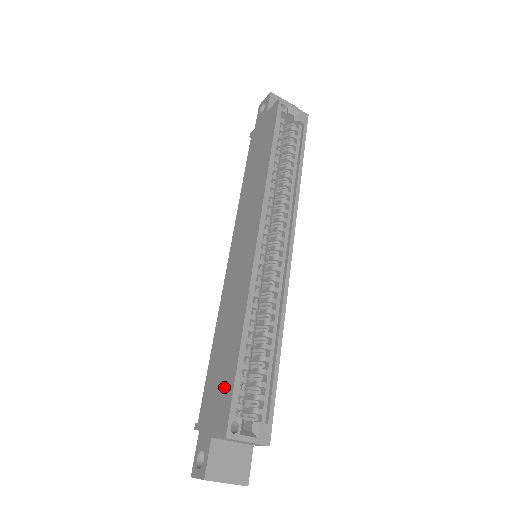
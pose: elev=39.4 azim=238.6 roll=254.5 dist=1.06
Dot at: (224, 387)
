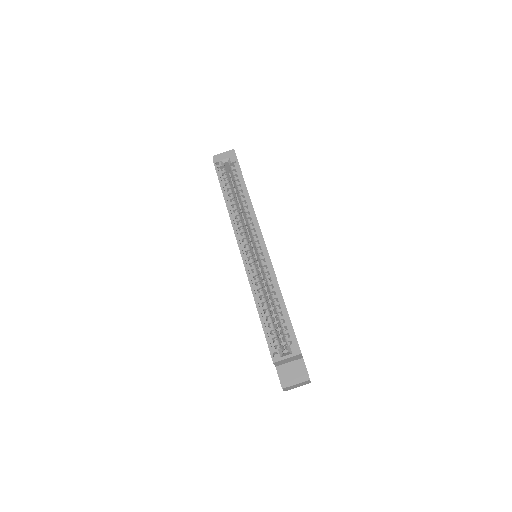
Dot at: occluded
